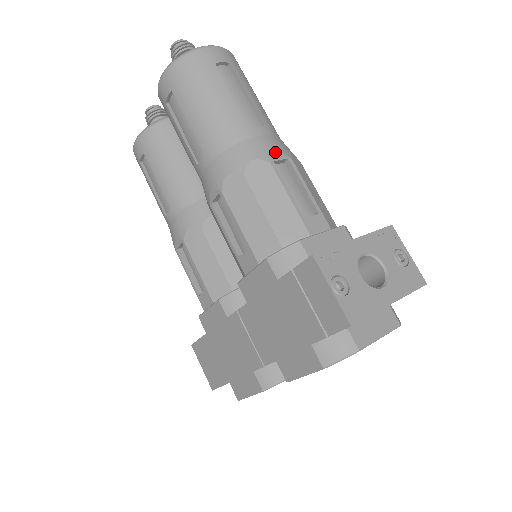
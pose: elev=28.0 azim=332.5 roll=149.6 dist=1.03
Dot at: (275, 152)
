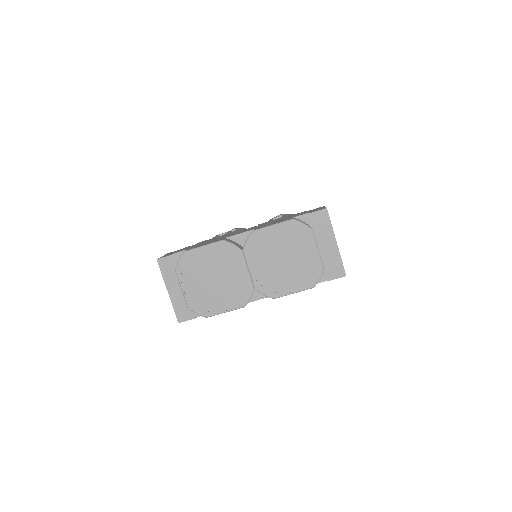
Dot at: occluded
